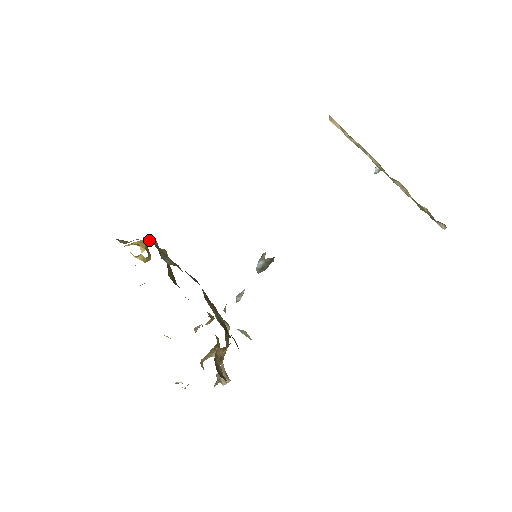
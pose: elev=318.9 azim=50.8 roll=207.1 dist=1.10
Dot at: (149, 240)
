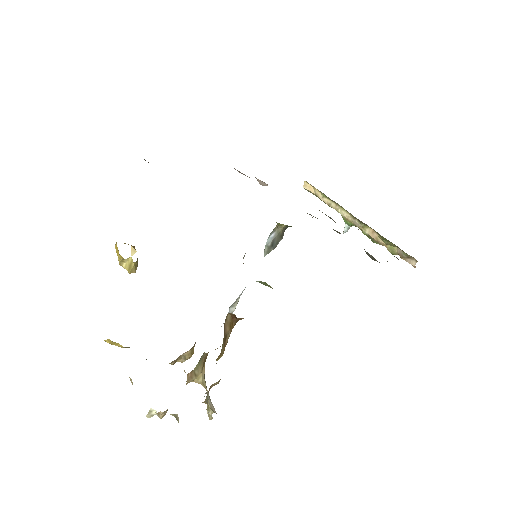
Dot at: occluded
